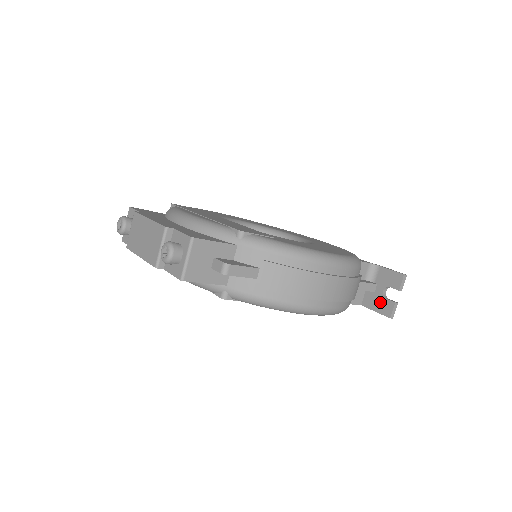
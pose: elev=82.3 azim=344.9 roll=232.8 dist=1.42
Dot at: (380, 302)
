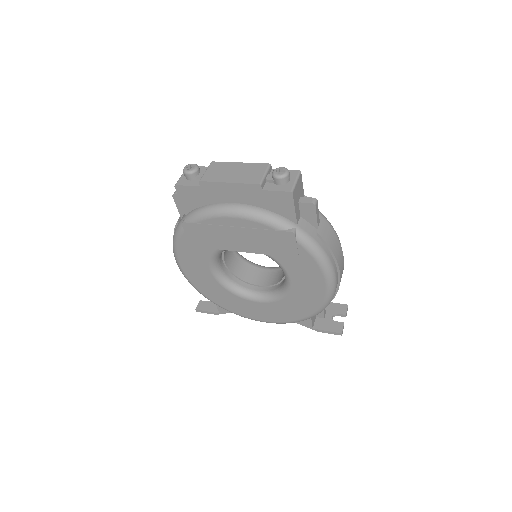
Dot at: (331, 324)
